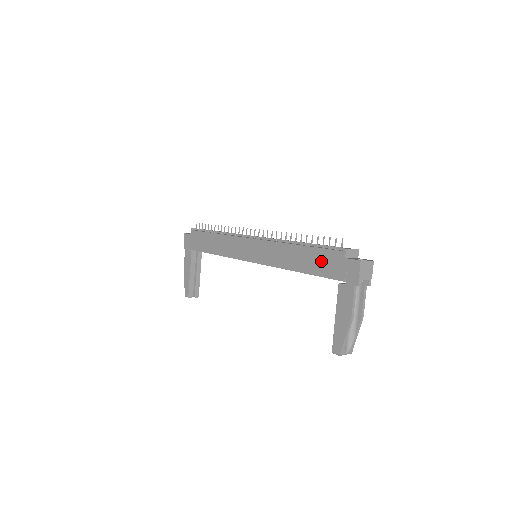
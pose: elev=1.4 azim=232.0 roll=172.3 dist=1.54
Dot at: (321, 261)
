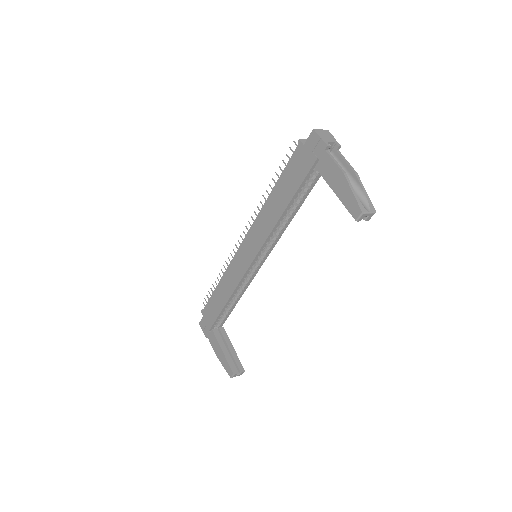
Dot at: (292, 174)
